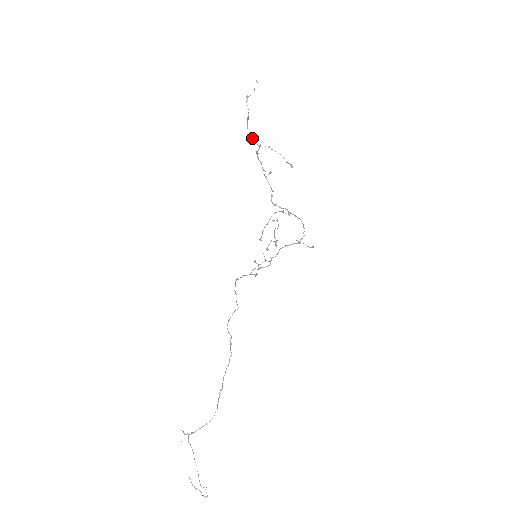
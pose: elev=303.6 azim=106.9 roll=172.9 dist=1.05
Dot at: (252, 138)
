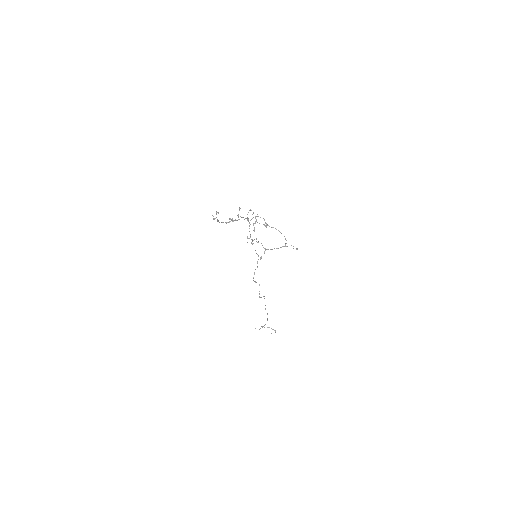
Dot at: occluded
